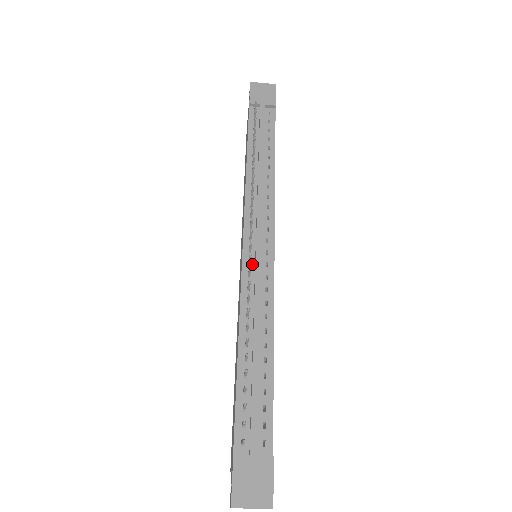
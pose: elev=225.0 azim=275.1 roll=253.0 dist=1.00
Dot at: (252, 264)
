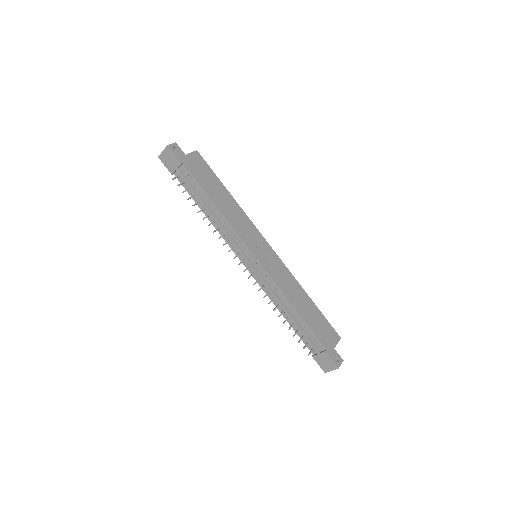
Dot at: (255, 273)
